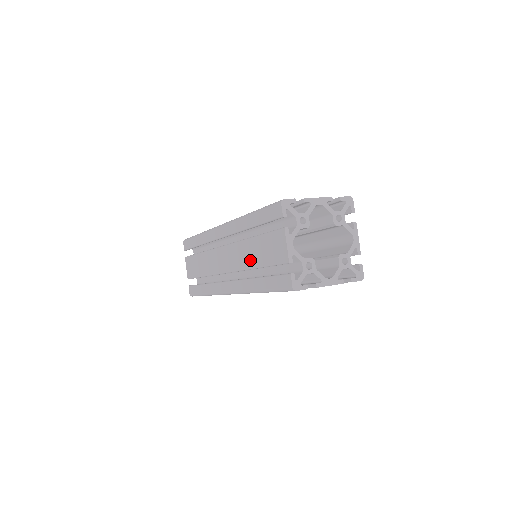
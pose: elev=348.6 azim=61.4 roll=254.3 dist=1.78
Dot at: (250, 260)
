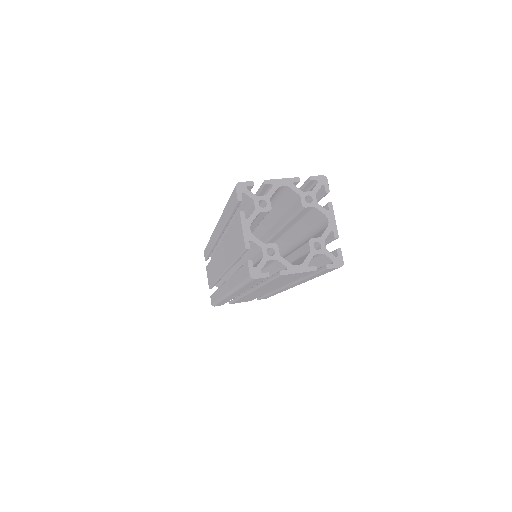
Dot at: (230, 255)
